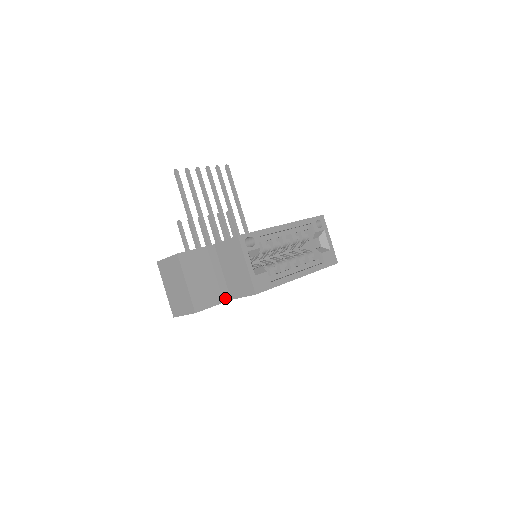
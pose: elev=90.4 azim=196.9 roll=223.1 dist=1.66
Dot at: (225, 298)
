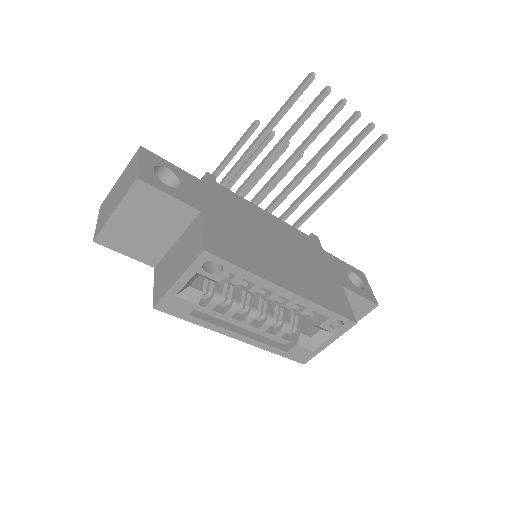
Dot at: (149, 261)
